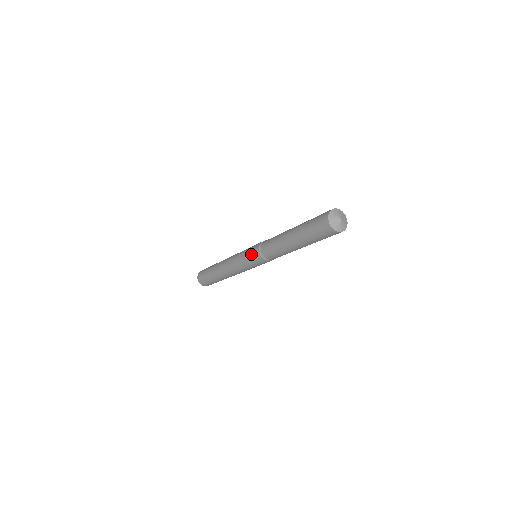
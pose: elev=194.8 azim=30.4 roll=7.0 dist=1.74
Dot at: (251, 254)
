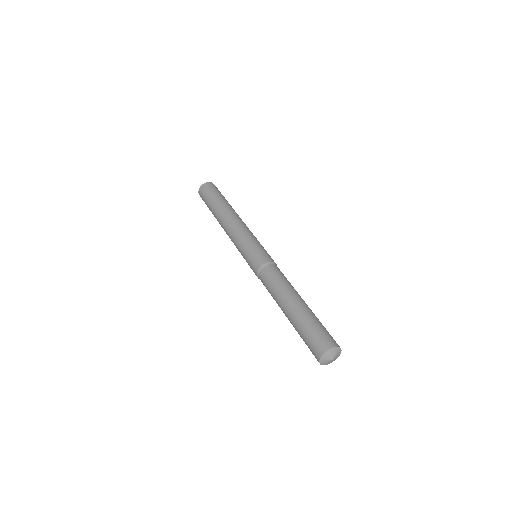
Dot at: (251, 259)
